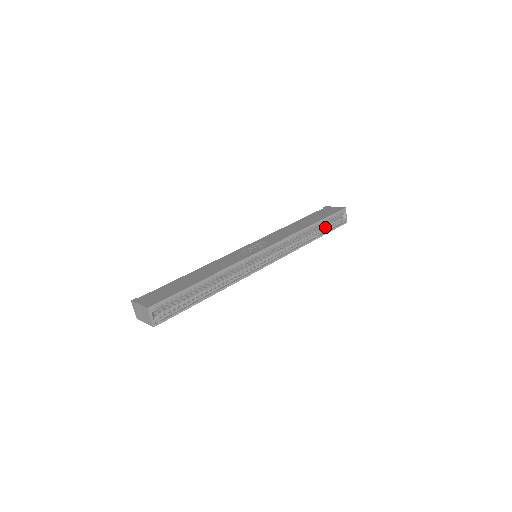
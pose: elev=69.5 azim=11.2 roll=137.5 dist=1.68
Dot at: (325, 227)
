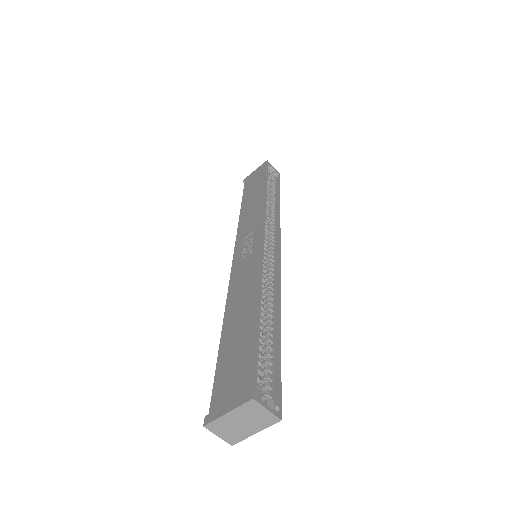
Dot at: (272, 188)
